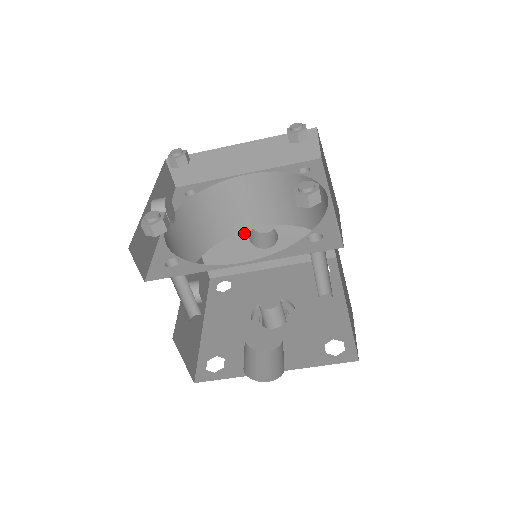
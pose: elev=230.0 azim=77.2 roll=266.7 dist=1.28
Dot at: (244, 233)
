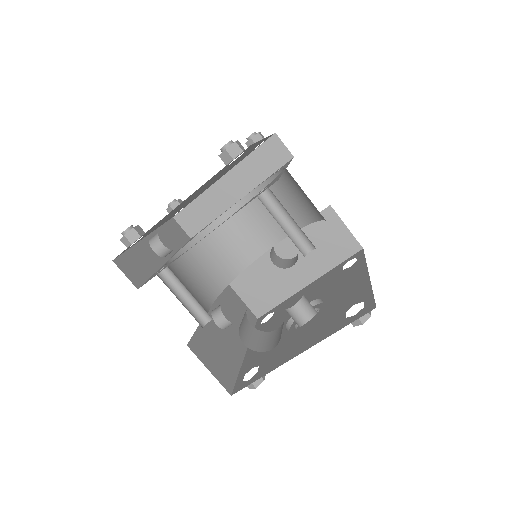
Dot at: (265, 258)
